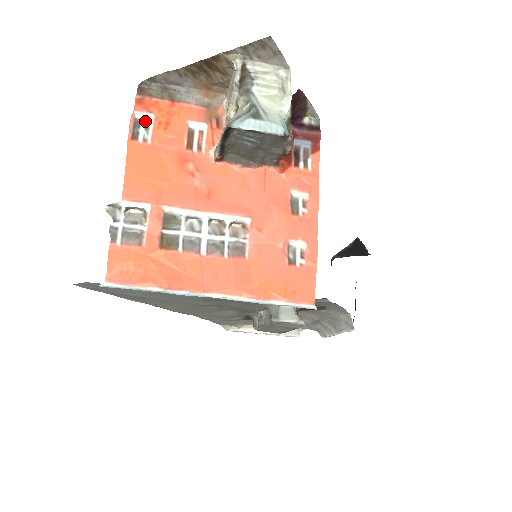
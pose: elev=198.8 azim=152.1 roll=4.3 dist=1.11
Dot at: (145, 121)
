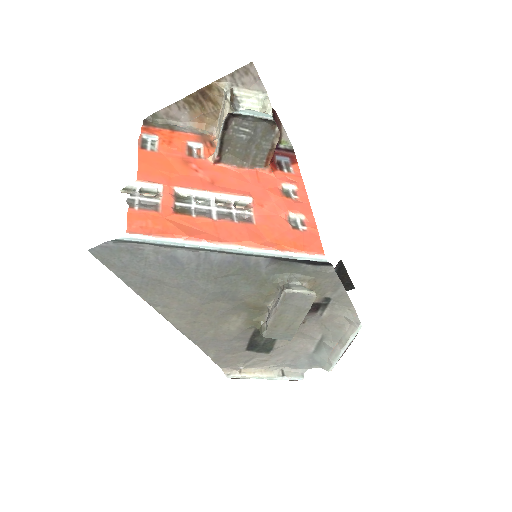
Dot at: (151, 141)
